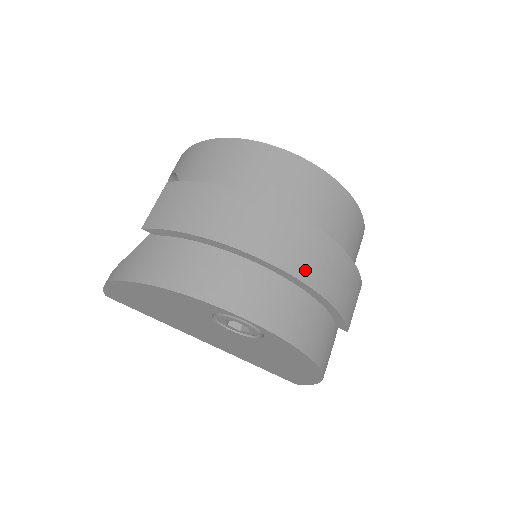
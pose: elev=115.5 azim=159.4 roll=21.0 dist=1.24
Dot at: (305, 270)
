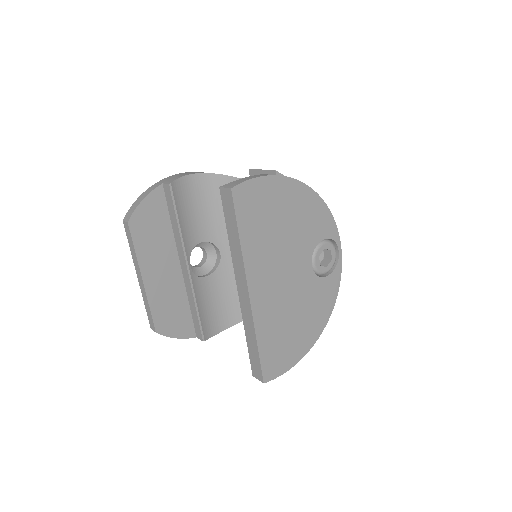
Dot at: occluded
